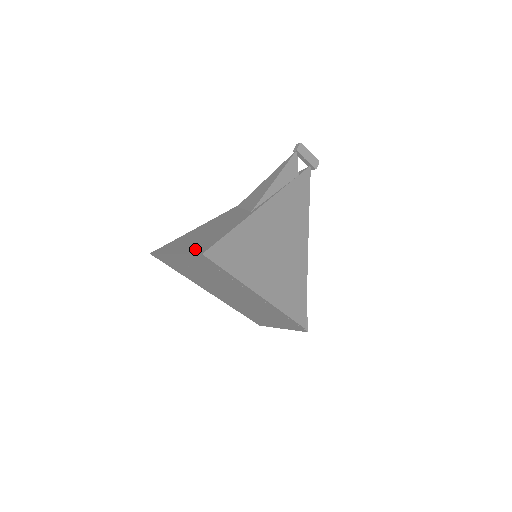
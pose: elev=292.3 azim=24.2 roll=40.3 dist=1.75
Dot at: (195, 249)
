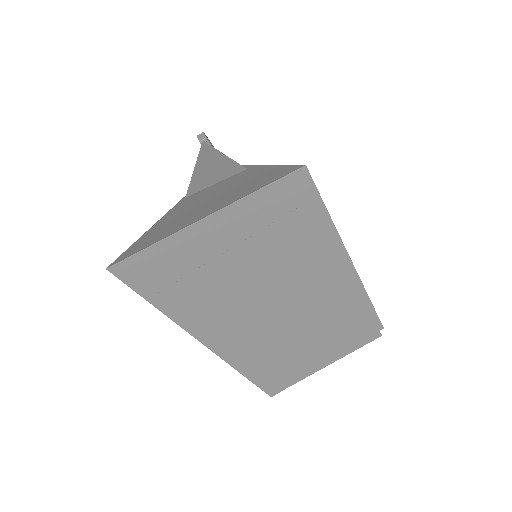
Dot at: (258, 185)
